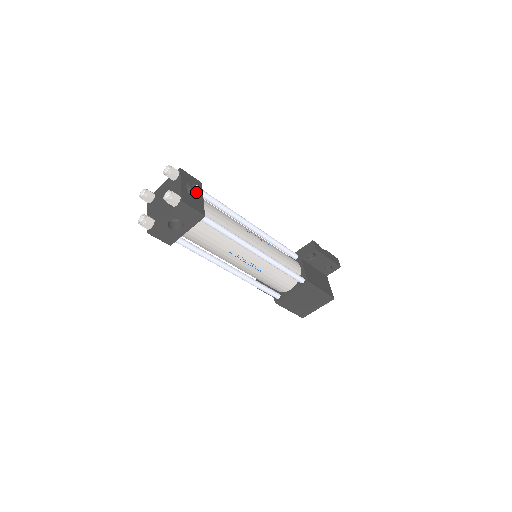
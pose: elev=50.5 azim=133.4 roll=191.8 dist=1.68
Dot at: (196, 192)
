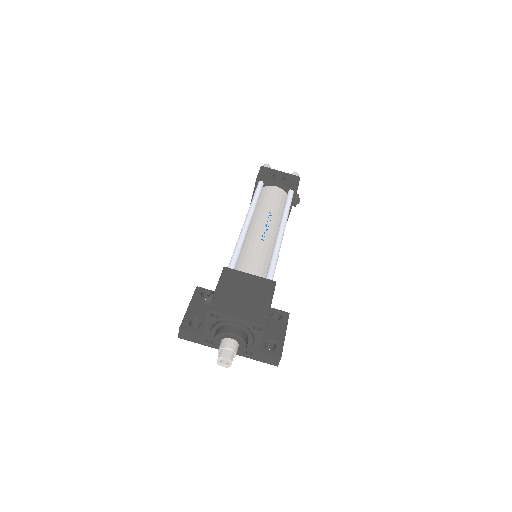
Dot at: (298, 198)
